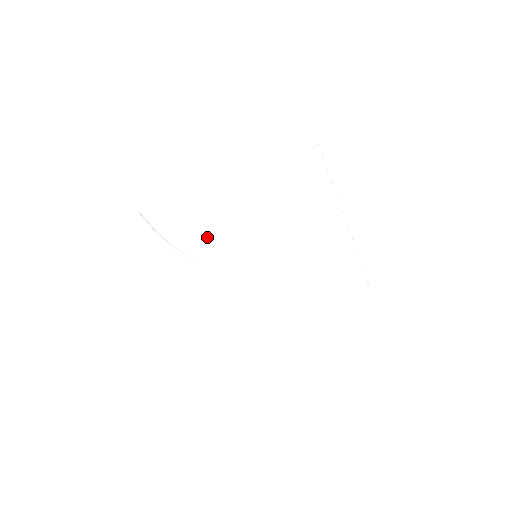
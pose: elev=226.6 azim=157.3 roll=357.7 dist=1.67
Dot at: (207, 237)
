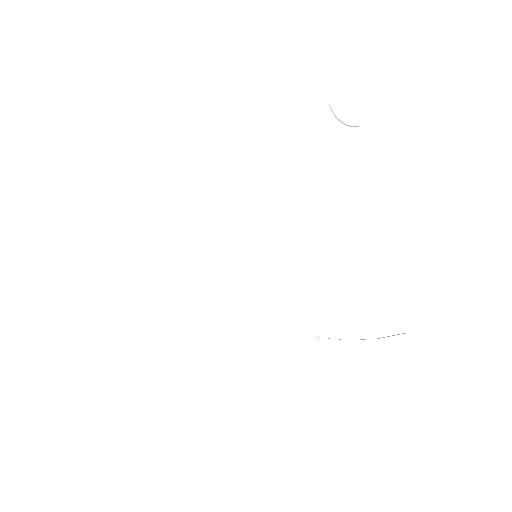
Dot at: (193, 201)
